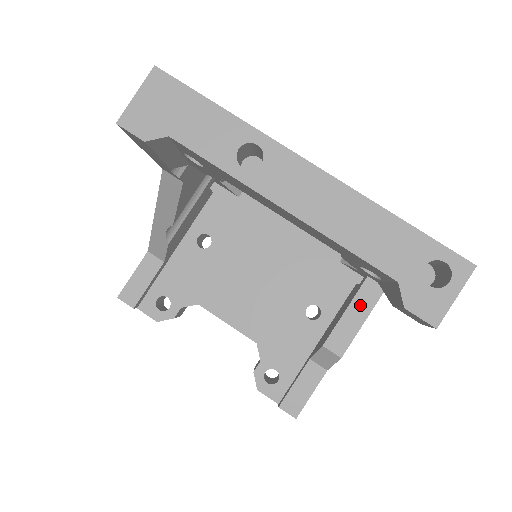
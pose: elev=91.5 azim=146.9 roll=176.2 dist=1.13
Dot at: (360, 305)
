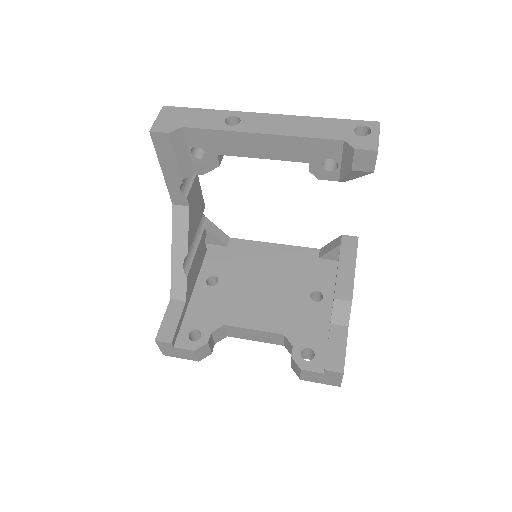
Dot at: (346, 263)
